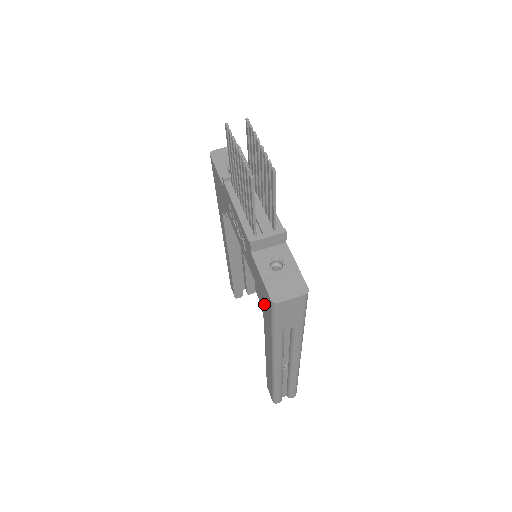
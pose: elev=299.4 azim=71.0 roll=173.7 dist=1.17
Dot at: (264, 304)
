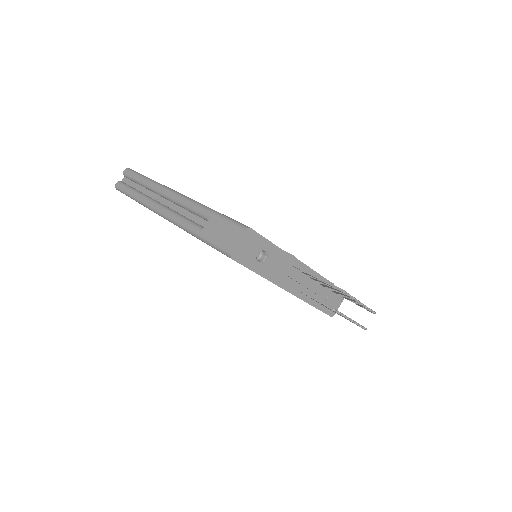
Dot at: occluded
